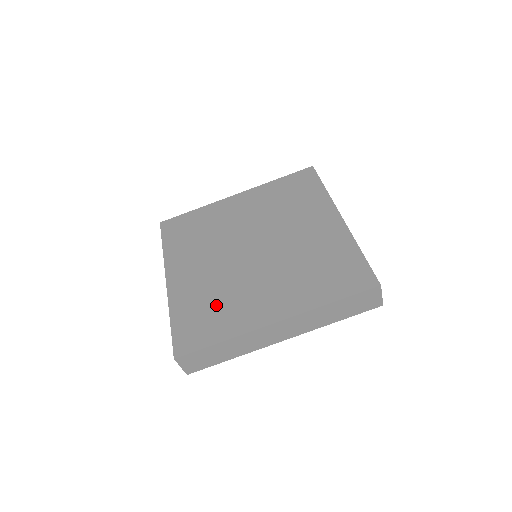
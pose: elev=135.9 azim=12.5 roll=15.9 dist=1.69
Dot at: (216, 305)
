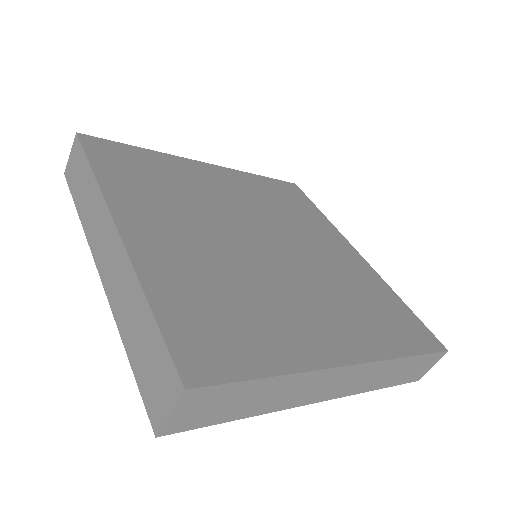
Dot at: (239, 305)
